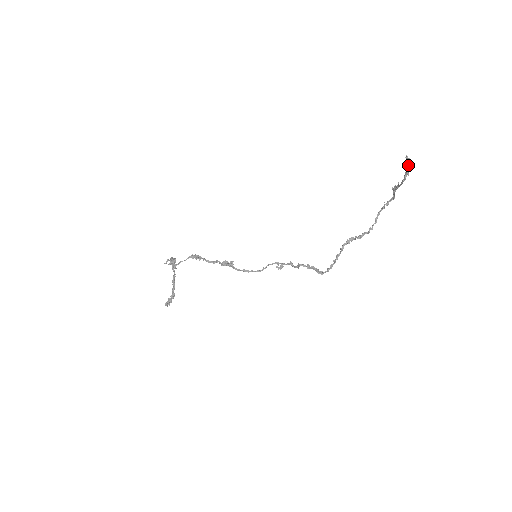
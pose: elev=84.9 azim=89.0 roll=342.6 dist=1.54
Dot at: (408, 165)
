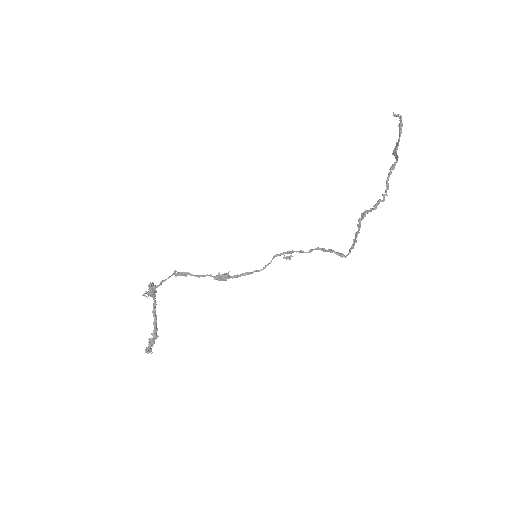
Dot at: occluded
